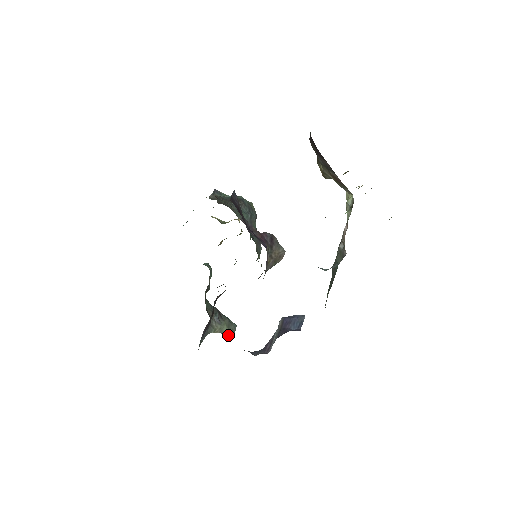
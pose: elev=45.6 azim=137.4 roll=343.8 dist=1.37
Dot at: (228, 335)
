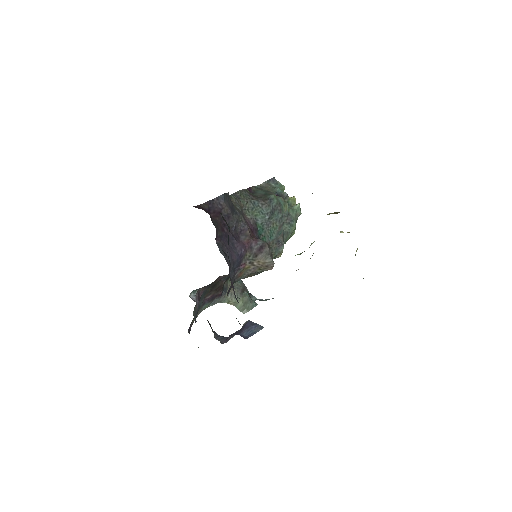
Dot at: (241, 311)
